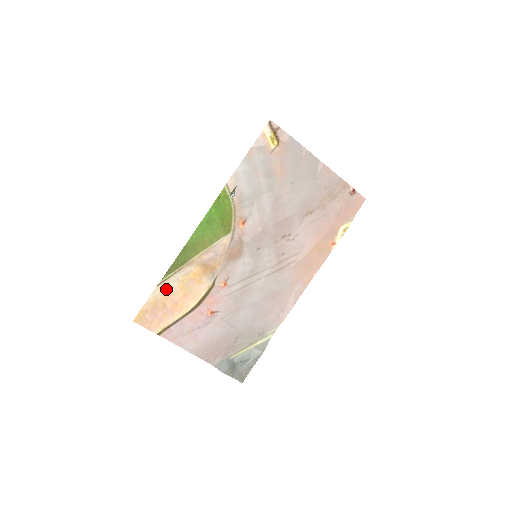
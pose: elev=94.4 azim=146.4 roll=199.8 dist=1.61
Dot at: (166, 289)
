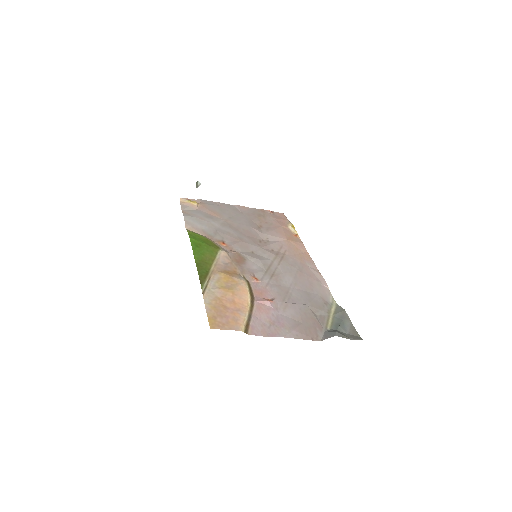
Dot at: (213, 296)
